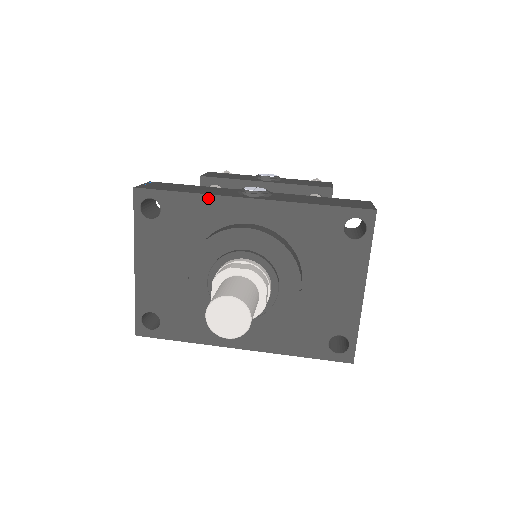
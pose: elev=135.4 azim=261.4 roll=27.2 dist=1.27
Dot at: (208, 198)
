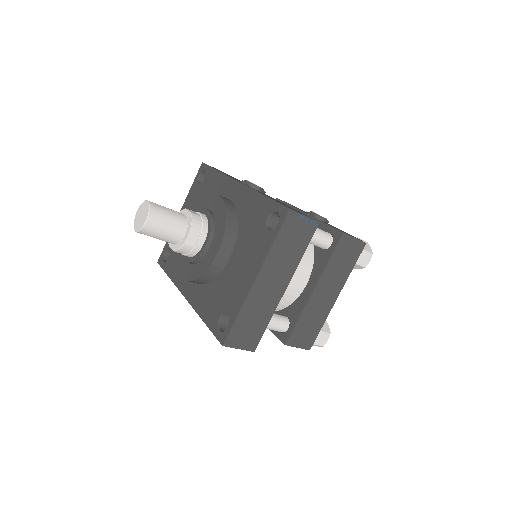
Dot at: (223, 176)
